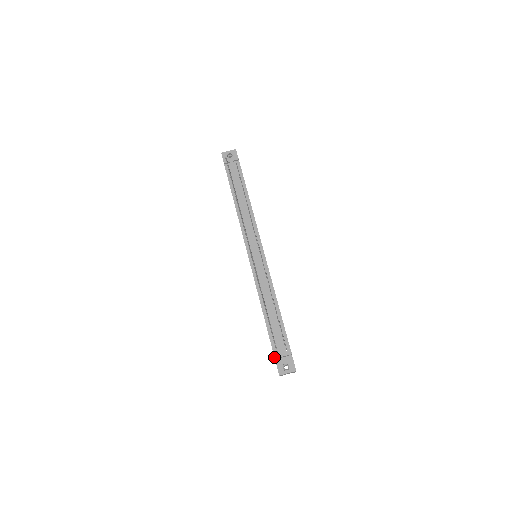
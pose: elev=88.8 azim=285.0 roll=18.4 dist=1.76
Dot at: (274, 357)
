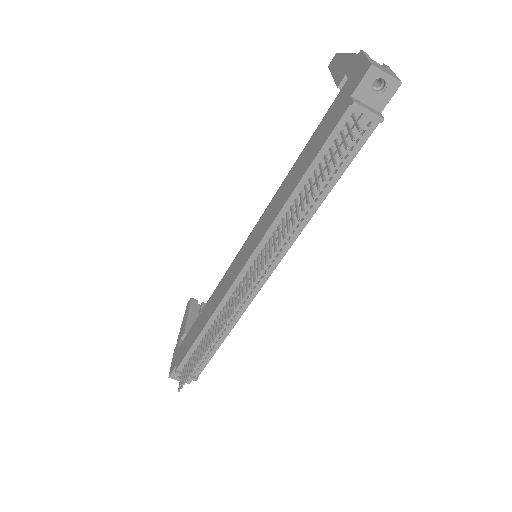
Dot at: (175, 373)
